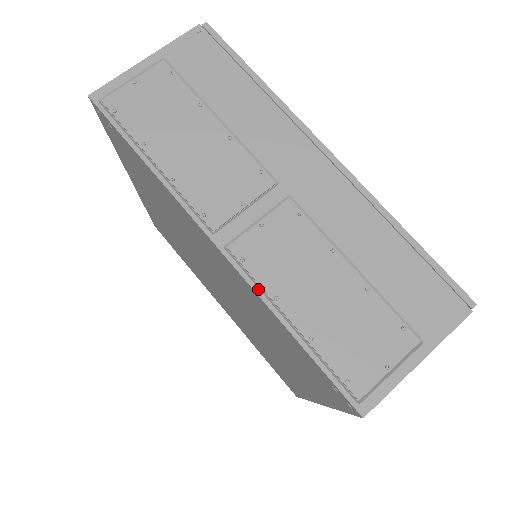
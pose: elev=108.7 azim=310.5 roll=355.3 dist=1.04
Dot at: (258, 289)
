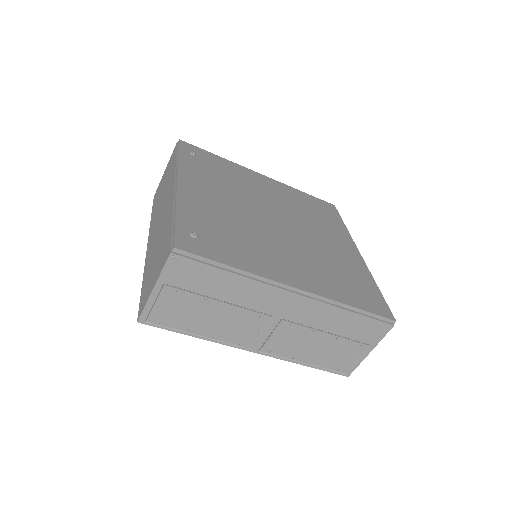
Dot at: (283, 359)
